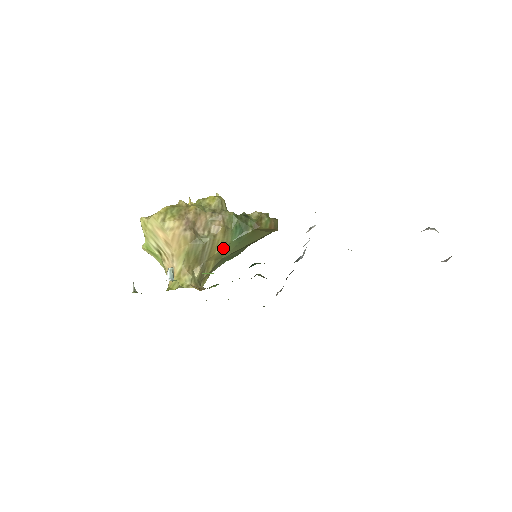
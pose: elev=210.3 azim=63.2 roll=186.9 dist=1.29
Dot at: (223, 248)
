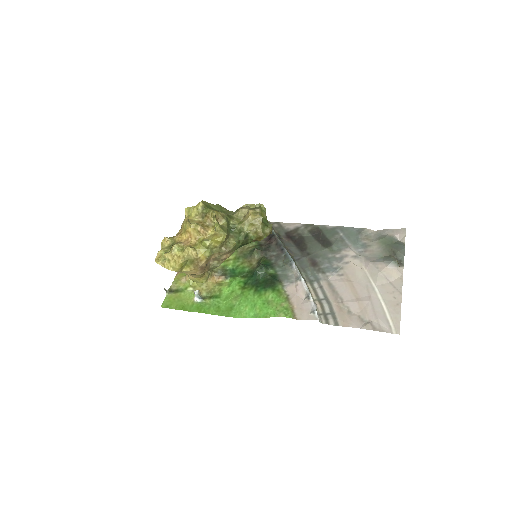
Dot at: occluded
